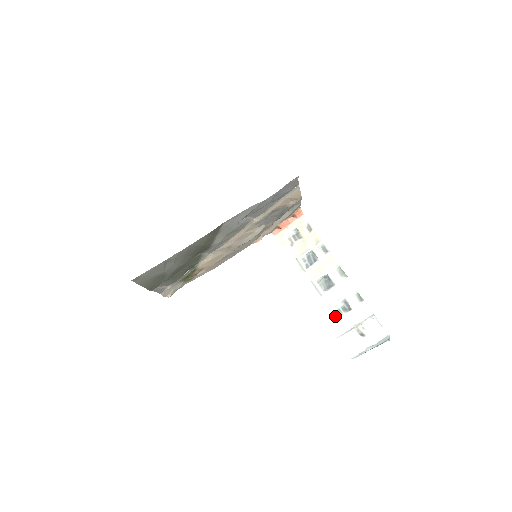
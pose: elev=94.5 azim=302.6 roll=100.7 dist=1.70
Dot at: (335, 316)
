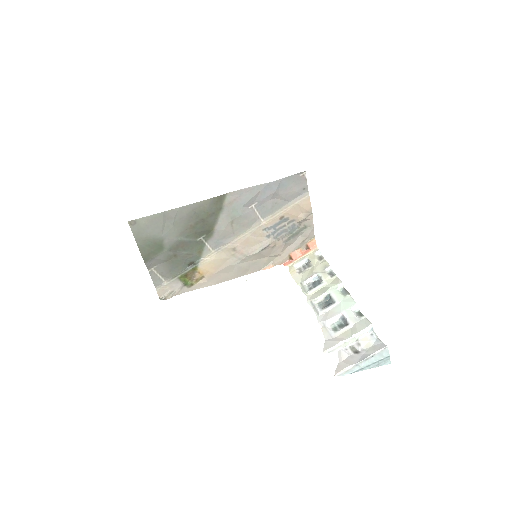
Dot at: (329, 332)
